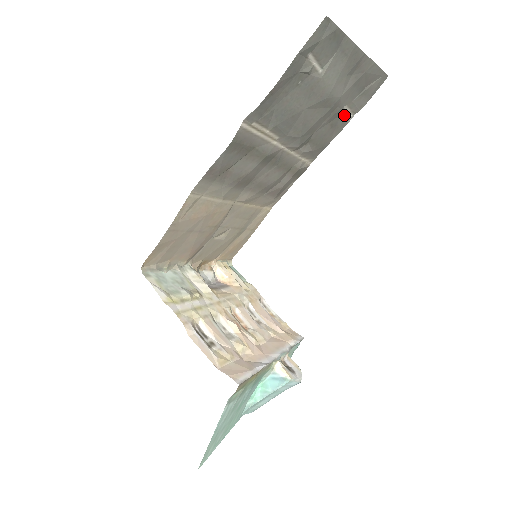
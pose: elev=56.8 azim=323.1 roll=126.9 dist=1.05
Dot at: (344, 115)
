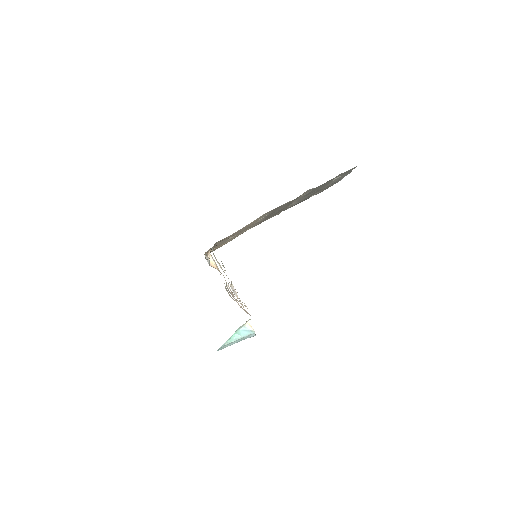
Dot at: occluded
